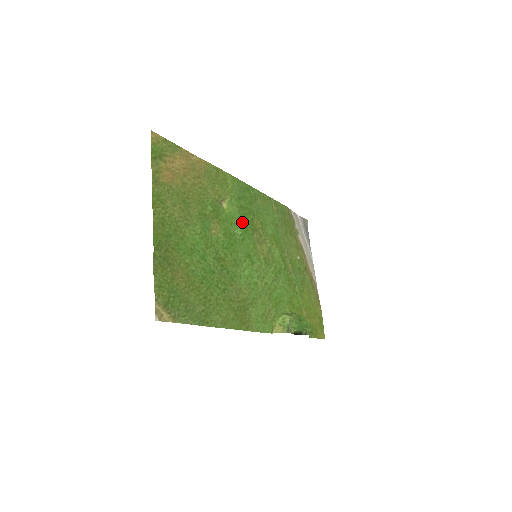
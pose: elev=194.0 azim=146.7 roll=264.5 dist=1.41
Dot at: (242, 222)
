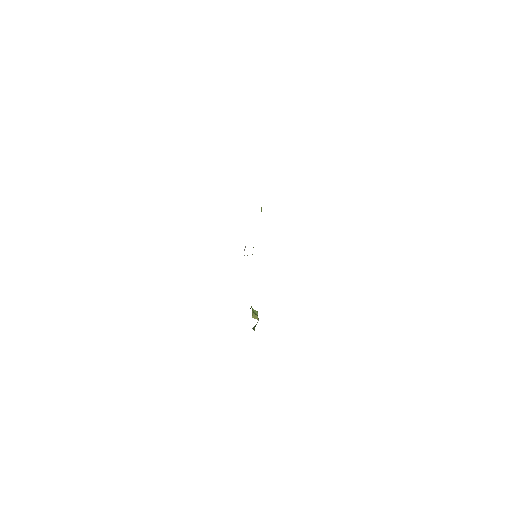
Dot at: occluded
